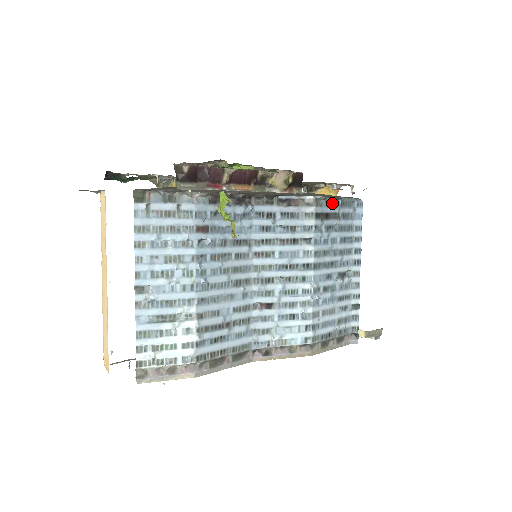
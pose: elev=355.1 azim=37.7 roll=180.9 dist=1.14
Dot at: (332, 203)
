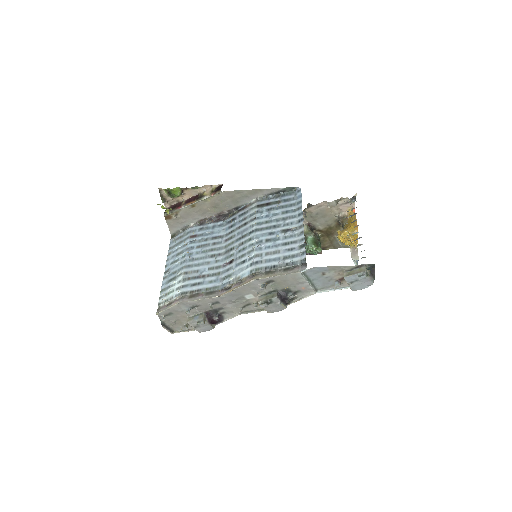
Dot at: (274, 198)
